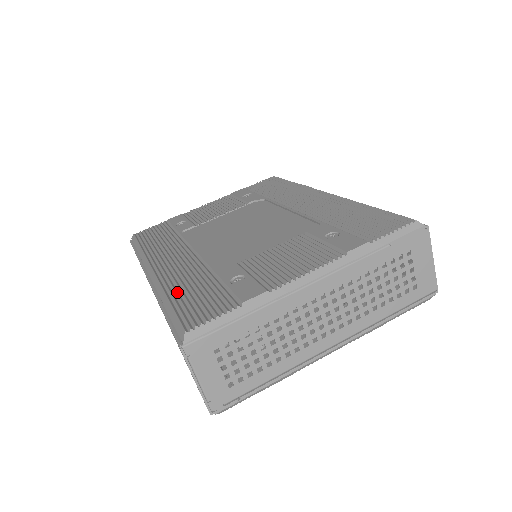
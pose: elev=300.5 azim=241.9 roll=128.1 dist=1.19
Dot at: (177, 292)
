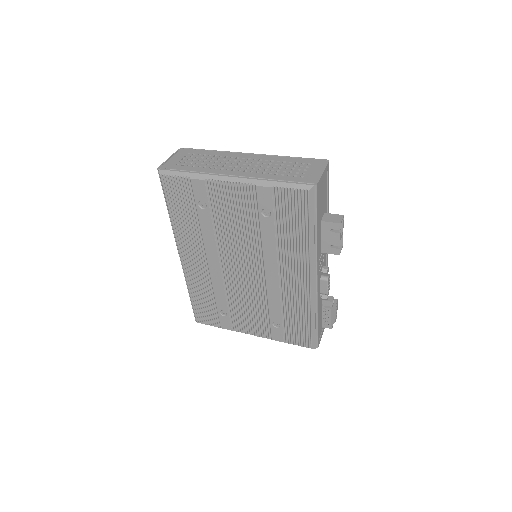
Dot at: occluded
